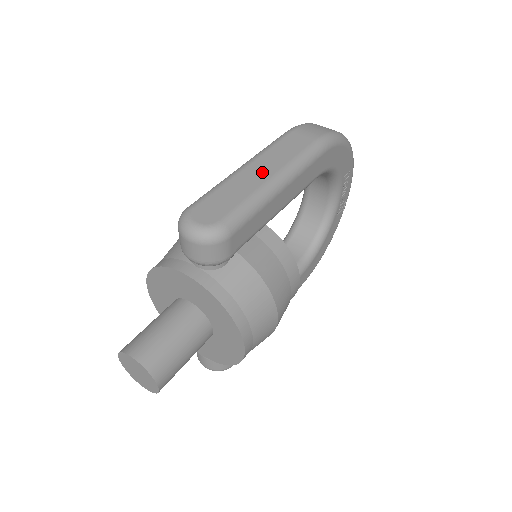
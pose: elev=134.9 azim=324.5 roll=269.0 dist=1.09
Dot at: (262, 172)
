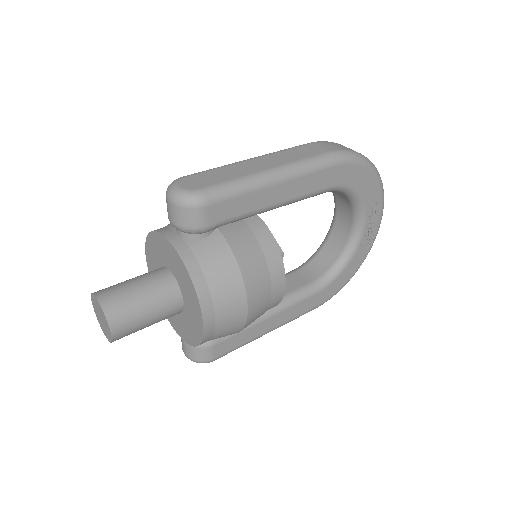
Dot at: (263, 164)
